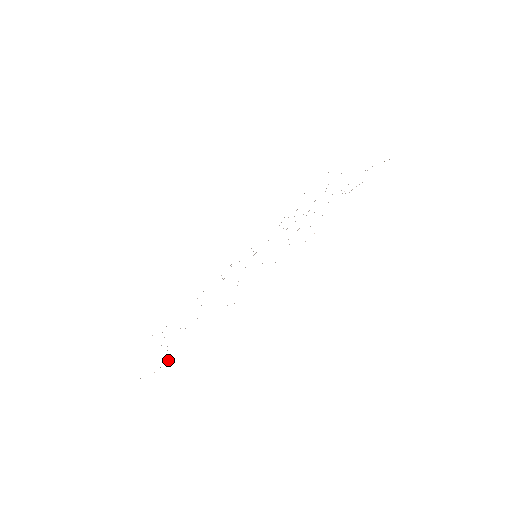
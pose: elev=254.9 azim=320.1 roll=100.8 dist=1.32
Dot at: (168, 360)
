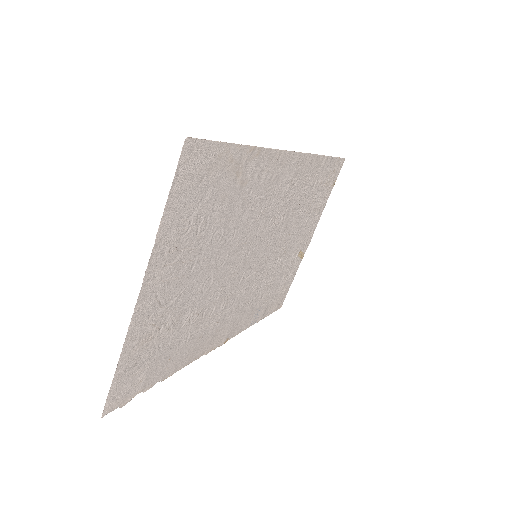
Dot at: (220, 141)
